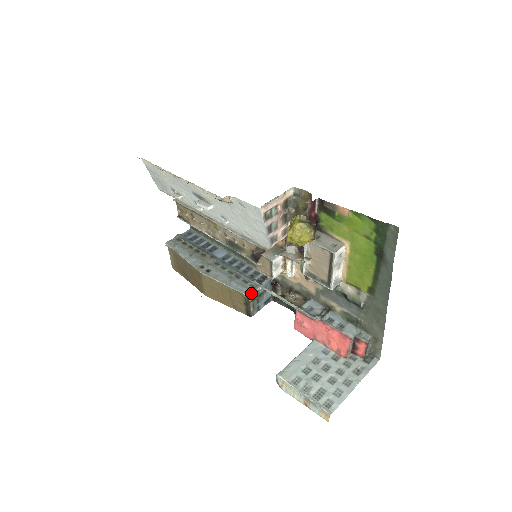
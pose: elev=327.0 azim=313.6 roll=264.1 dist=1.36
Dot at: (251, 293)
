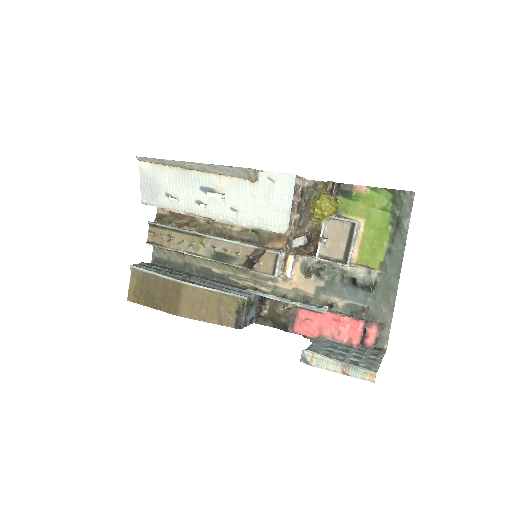
Dot at: (248, 295)
